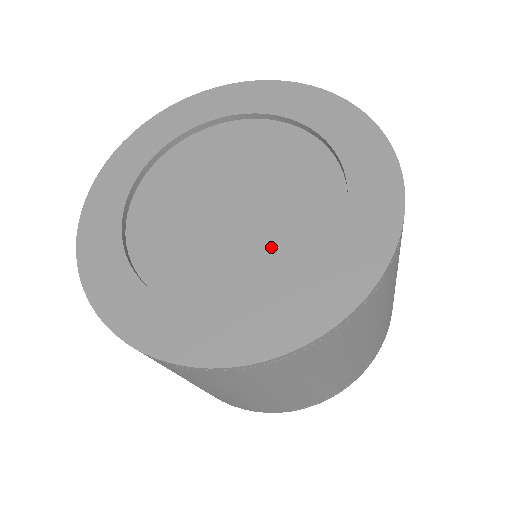
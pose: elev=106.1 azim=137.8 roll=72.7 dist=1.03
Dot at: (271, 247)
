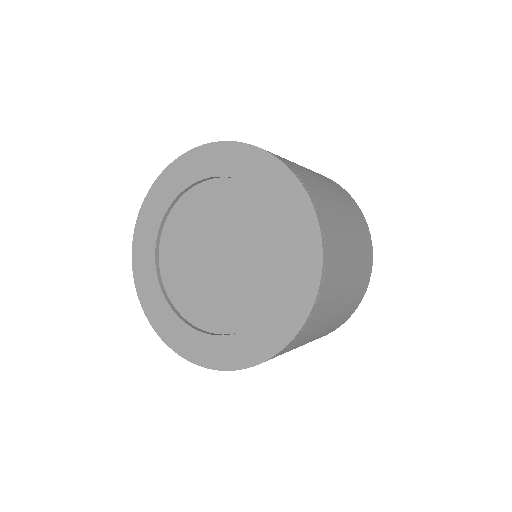
Dot at: (247, 288)
